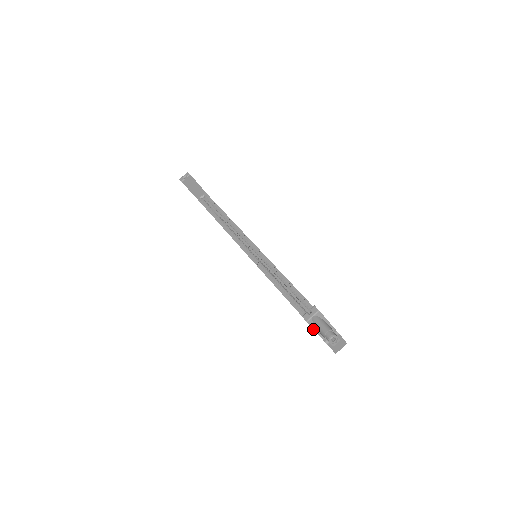
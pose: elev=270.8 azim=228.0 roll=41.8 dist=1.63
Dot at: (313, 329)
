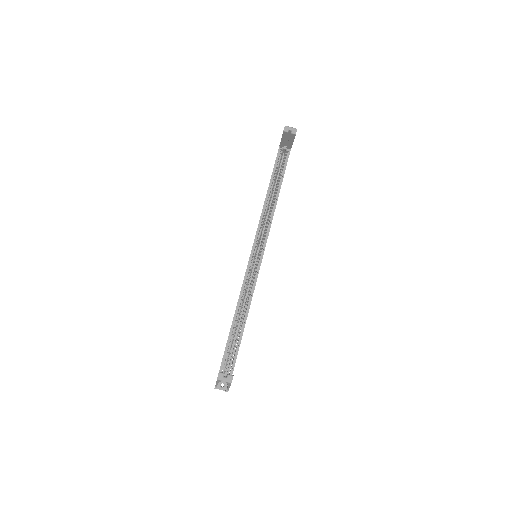
Dot at: (216, 382)
